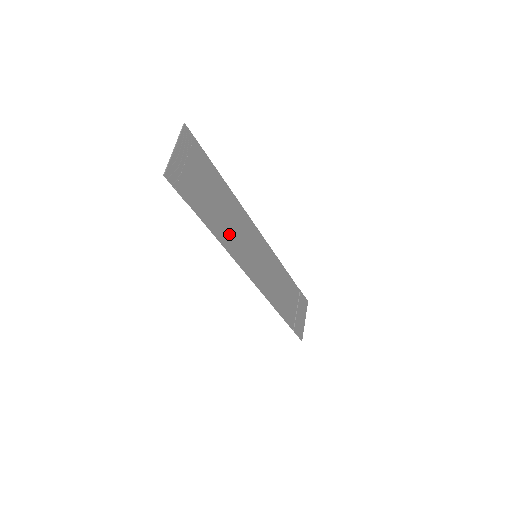
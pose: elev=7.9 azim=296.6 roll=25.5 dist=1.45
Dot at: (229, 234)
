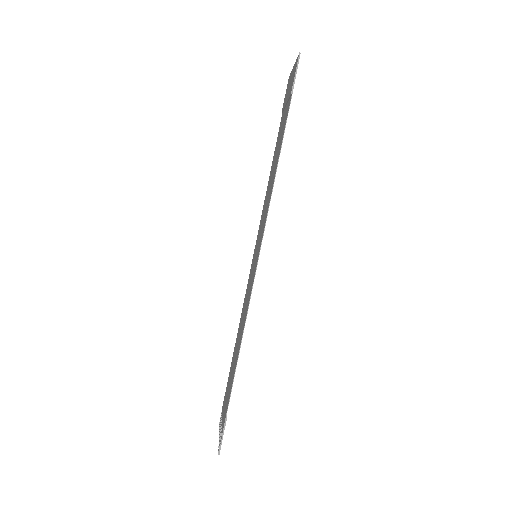
Dot at: (271, 187)
